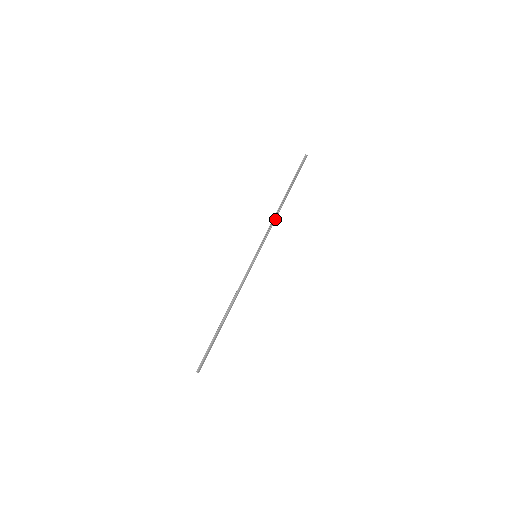
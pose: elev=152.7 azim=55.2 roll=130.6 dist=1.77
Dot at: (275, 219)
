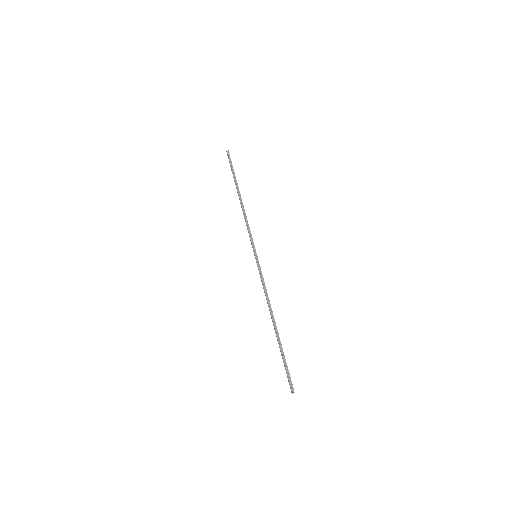
Dot at: (246, 216)
